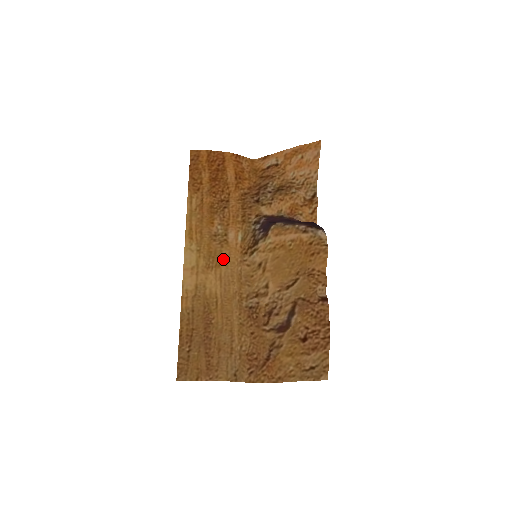
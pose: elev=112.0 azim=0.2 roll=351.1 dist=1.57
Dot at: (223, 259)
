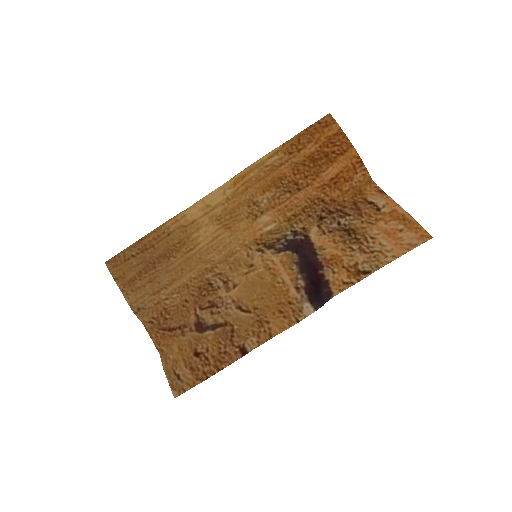
Dot at: (236, 227)
